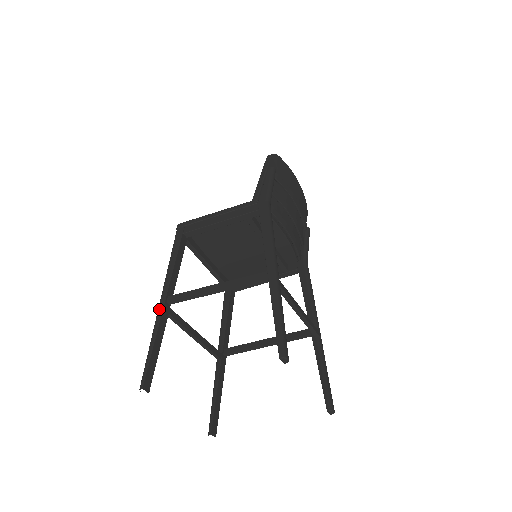
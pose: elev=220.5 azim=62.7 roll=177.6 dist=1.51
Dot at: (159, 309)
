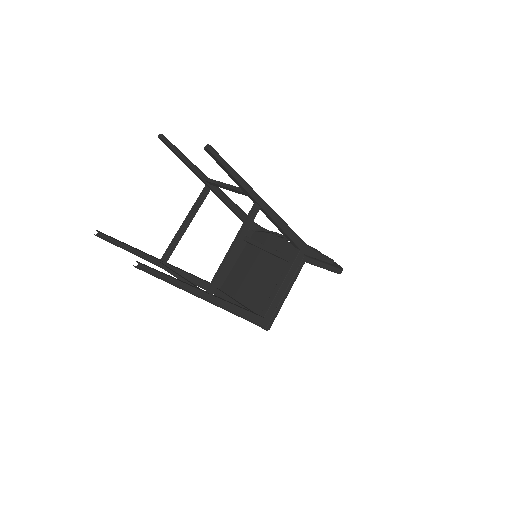
Dot at: occluded
